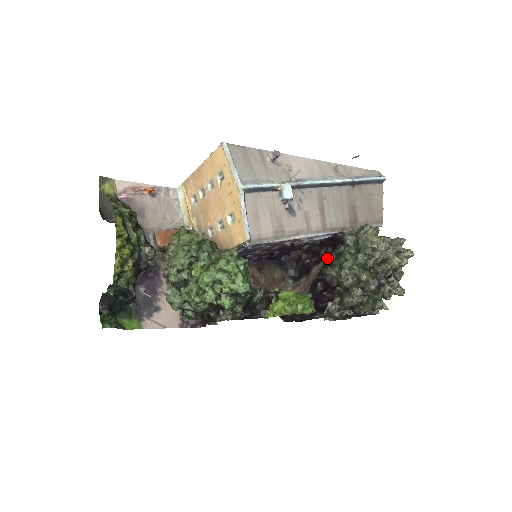
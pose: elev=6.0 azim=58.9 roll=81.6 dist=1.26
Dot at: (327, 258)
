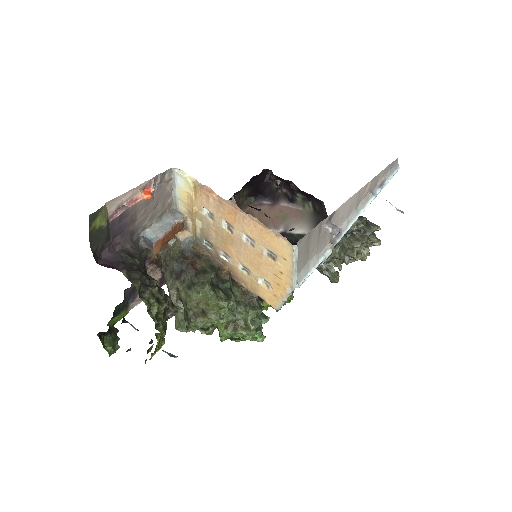
Dot at: occluded
